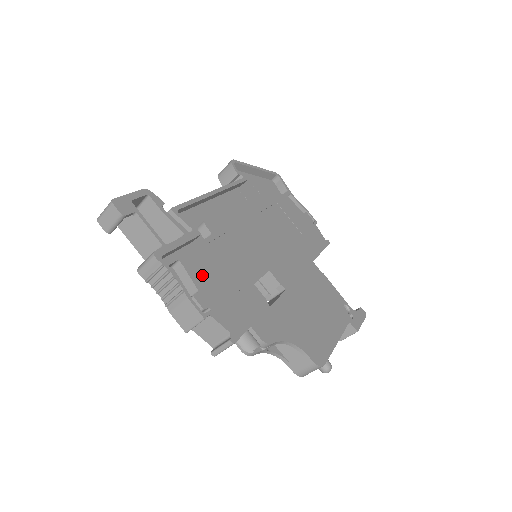
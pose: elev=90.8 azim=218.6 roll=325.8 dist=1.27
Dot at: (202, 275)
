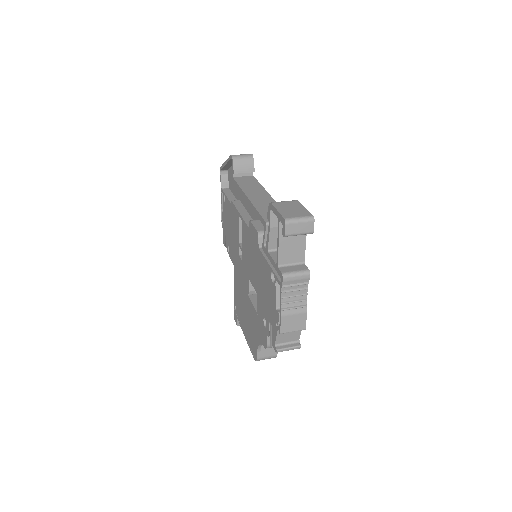
Dot at: occluded
